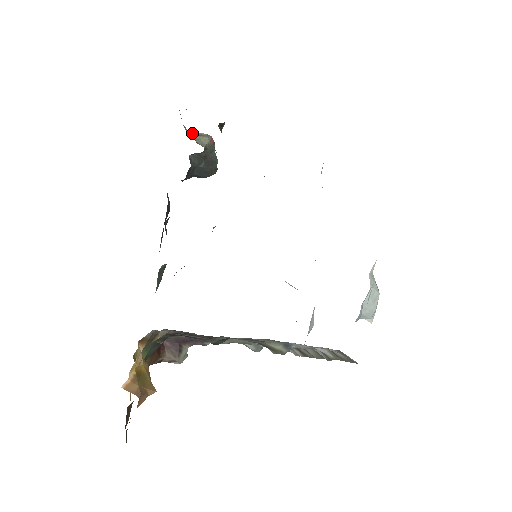
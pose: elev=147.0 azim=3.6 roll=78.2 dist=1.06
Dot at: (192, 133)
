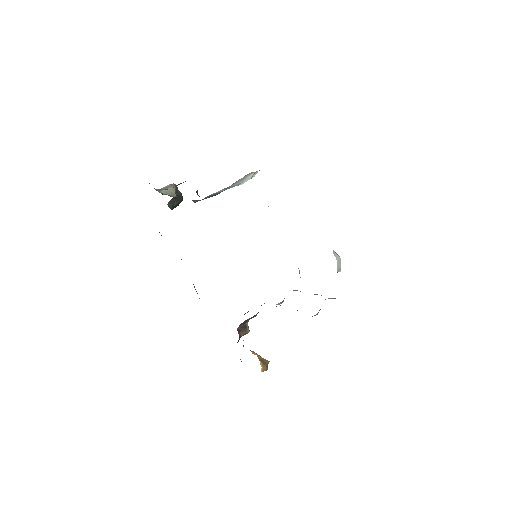
Dot at: (161, 189)
